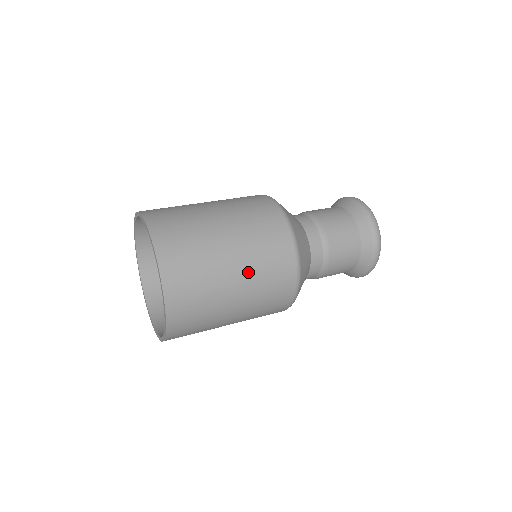
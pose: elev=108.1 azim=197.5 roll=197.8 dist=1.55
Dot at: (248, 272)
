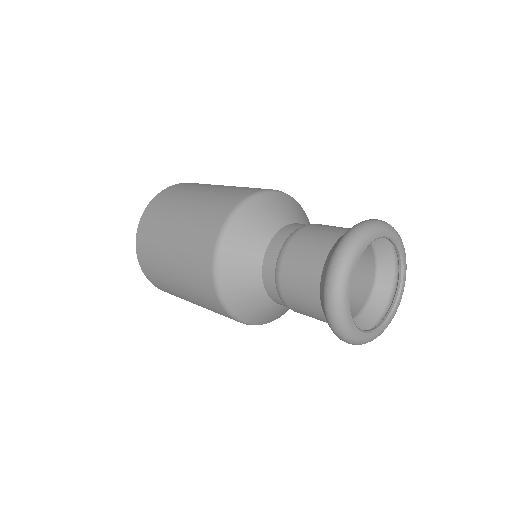
Dot at: (179, 248)
